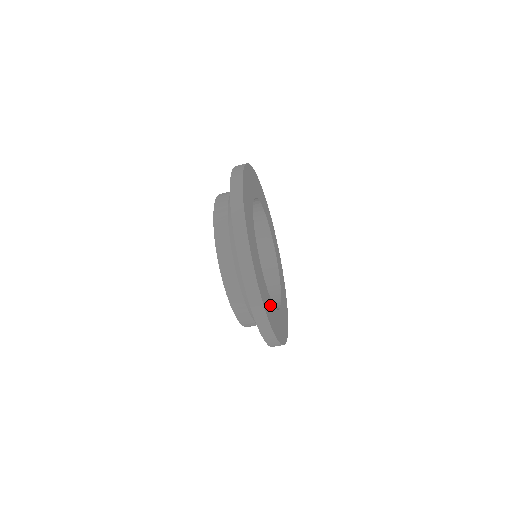
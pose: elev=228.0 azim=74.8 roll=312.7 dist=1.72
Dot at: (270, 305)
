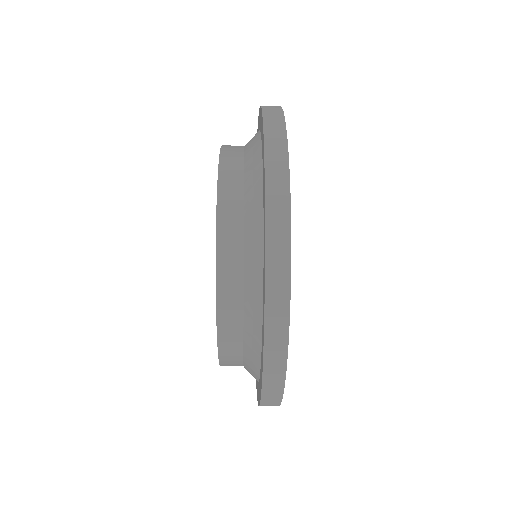
Dot at: occluded
